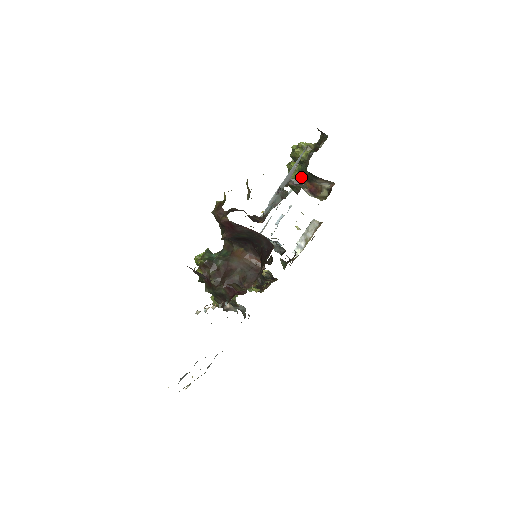
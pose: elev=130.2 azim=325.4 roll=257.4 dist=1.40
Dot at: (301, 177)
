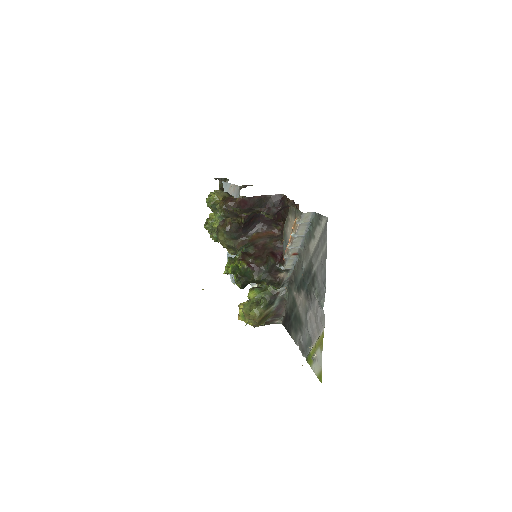
Dot at: occluded
